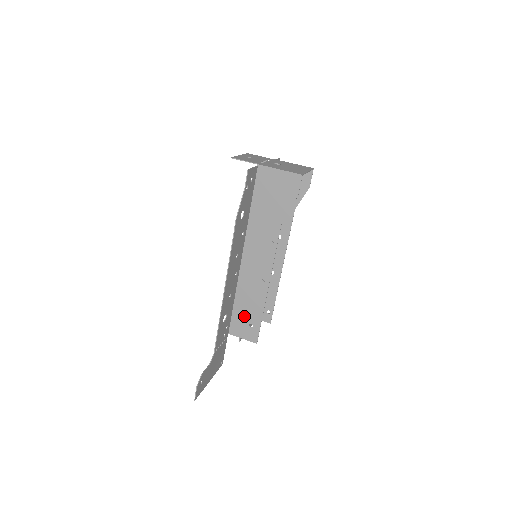
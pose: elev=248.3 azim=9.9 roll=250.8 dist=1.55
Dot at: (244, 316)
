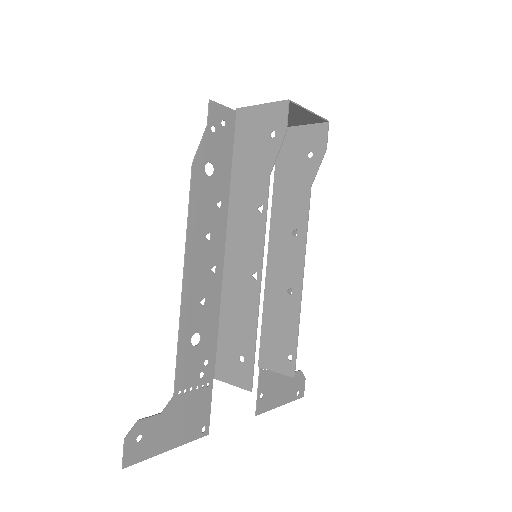
Dot at: (232, 344)
